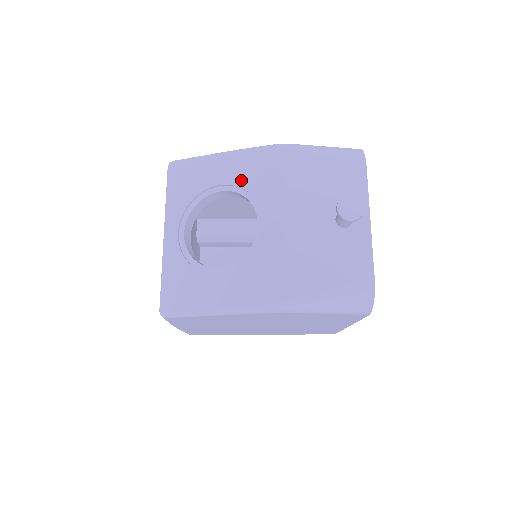
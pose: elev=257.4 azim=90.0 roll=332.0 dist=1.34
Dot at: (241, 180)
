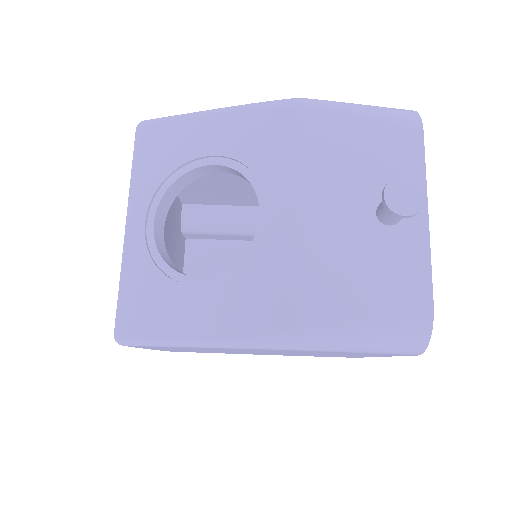
Dot at: (237, 149)
